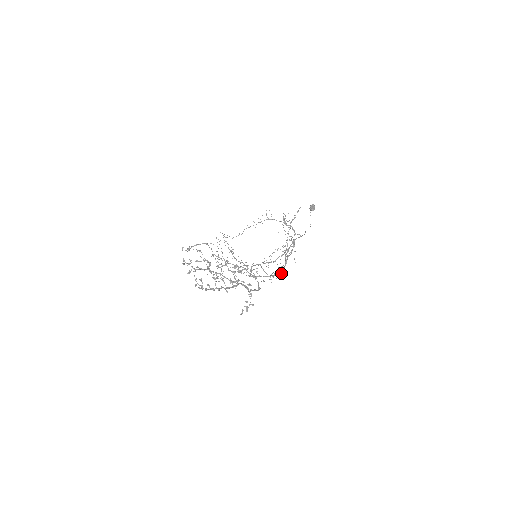
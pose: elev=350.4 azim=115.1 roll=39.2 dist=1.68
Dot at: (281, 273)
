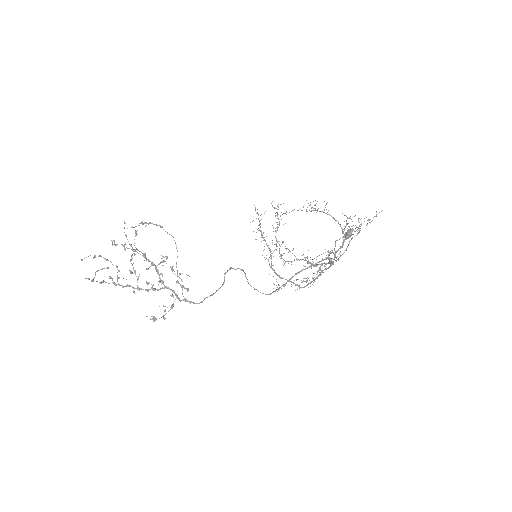
Dot at: occluded
